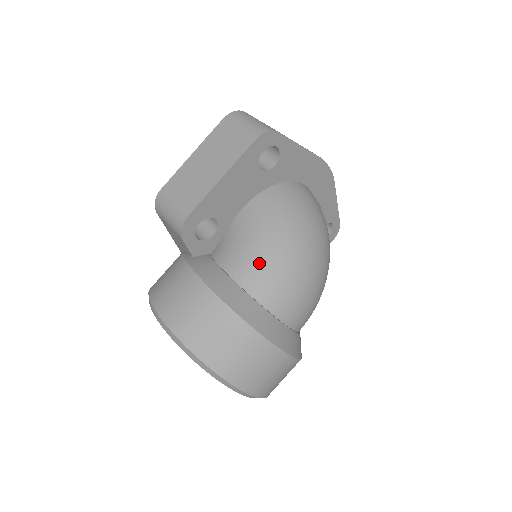
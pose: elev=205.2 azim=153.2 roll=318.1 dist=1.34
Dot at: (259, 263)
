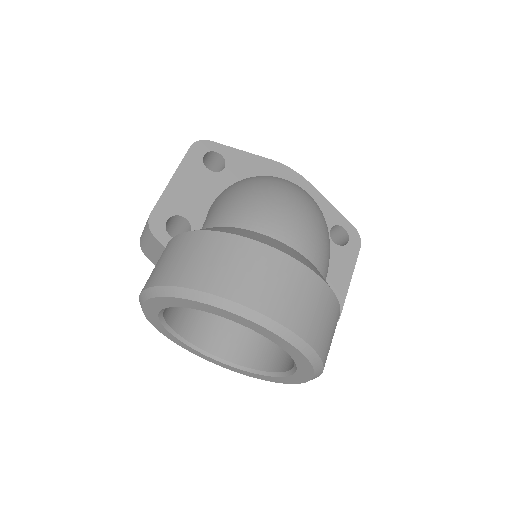
Dot at: (221, 208)
